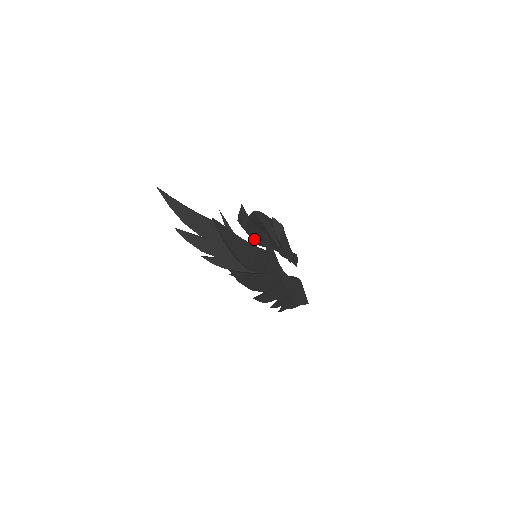
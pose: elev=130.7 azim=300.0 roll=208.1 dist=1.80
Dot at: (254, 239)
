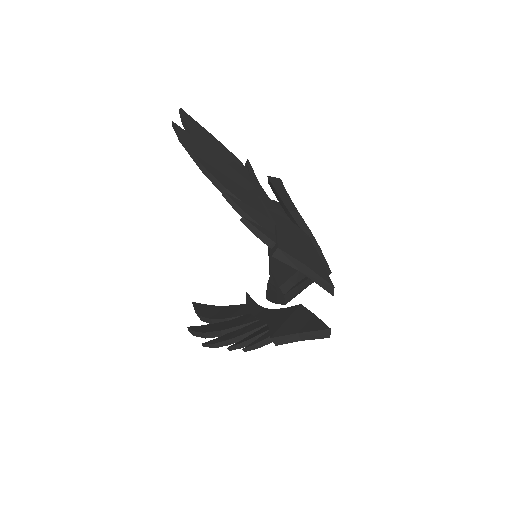
Dot at: (279, 300)
